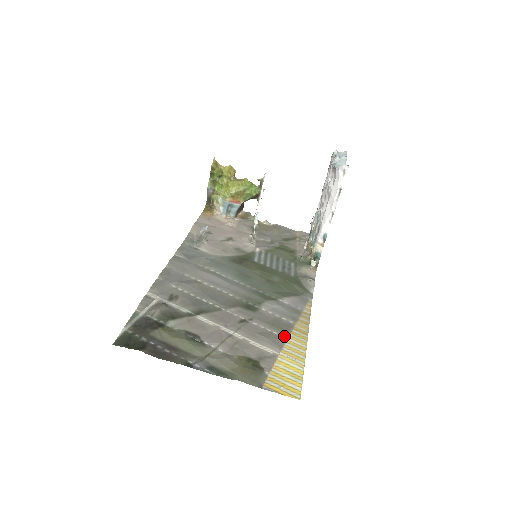
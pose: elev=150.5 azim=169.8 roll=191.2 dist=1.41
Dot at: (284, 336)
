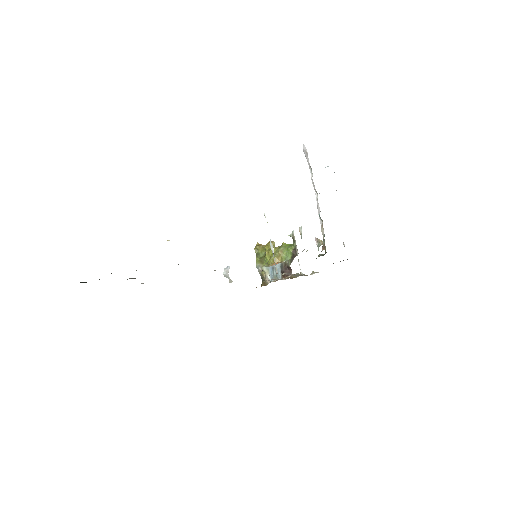
Dot at: occluded
